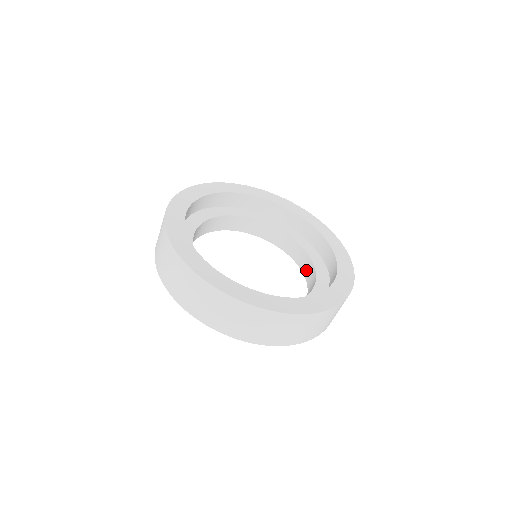
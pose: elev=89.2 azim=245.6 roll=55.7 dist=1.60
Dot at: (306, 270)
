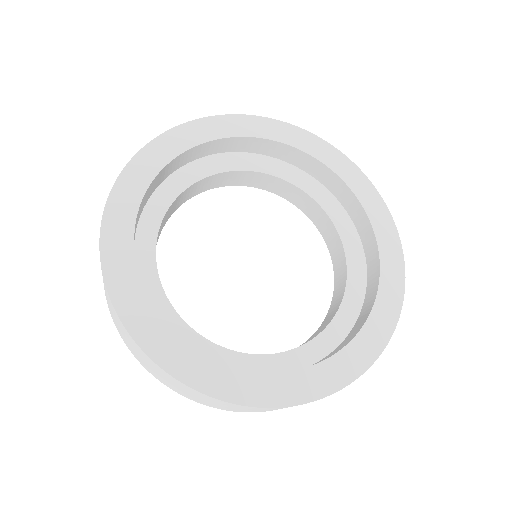
Dot at: (333, 249)
